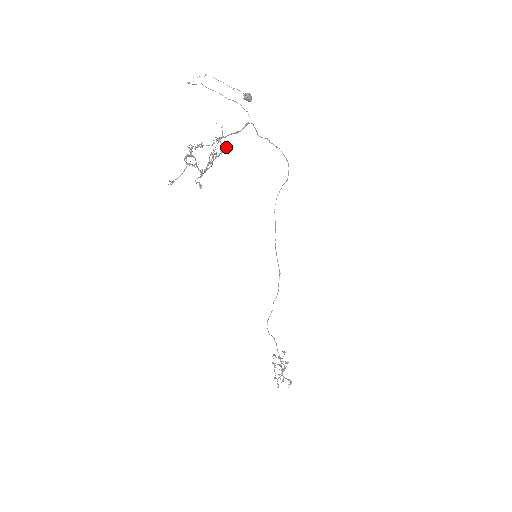
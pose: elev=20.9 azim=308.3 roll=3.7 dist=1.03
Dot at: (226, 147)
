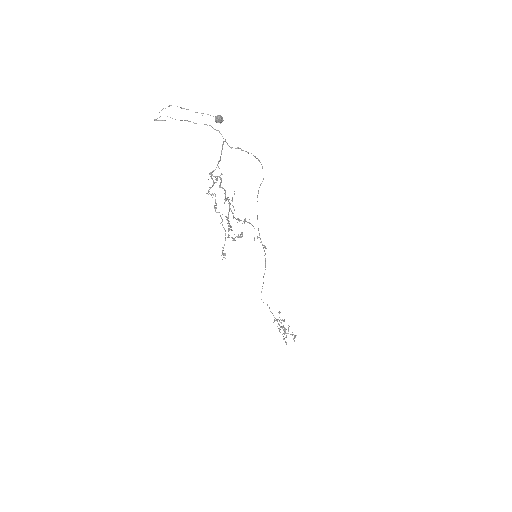
Dot at: (220, 179)
